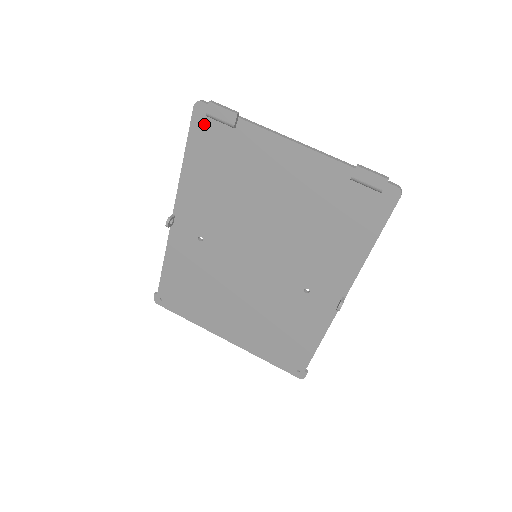
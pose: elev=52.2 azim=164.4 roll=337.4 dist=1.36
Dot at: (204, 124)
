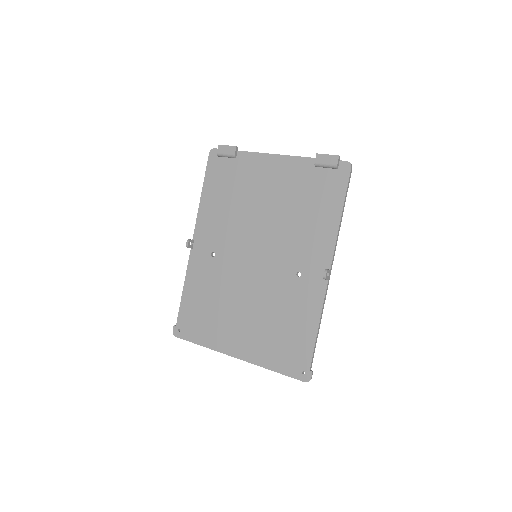
Dot at: (216, 162)
